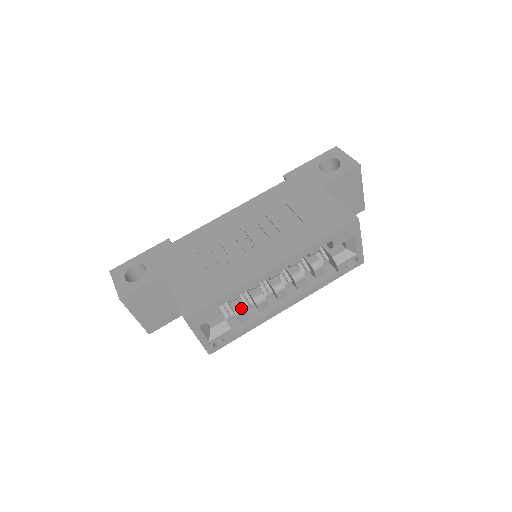
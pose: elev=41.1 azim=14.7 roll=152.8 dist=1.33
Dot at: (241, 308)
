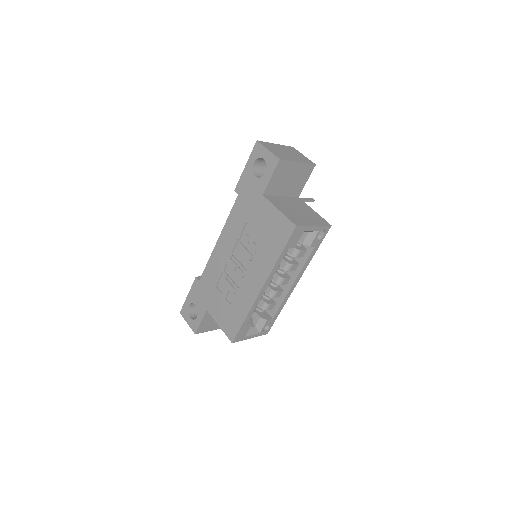
Dot at: (265, 305)
